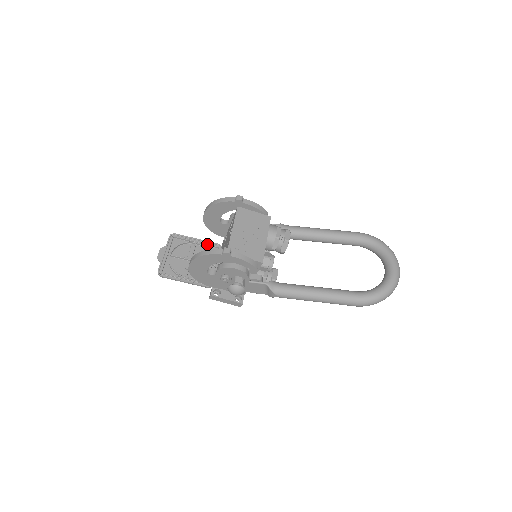
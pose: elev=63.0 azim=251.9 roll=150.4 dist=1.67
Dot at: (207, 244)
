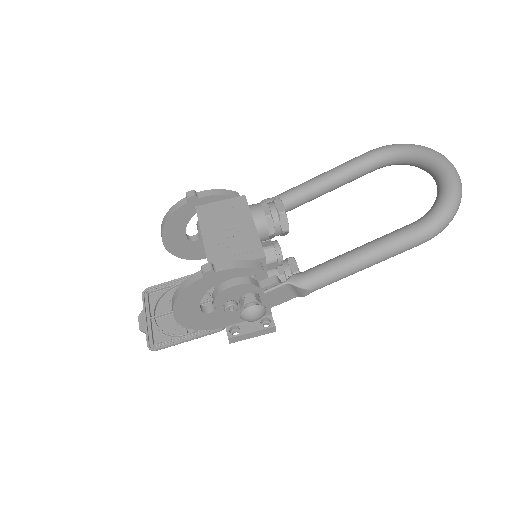
Dot at: occluded
